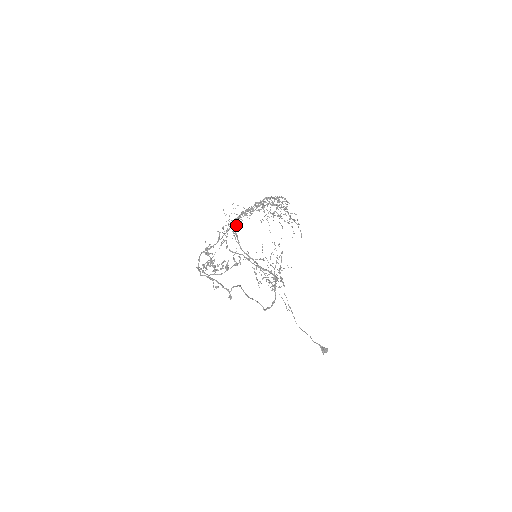
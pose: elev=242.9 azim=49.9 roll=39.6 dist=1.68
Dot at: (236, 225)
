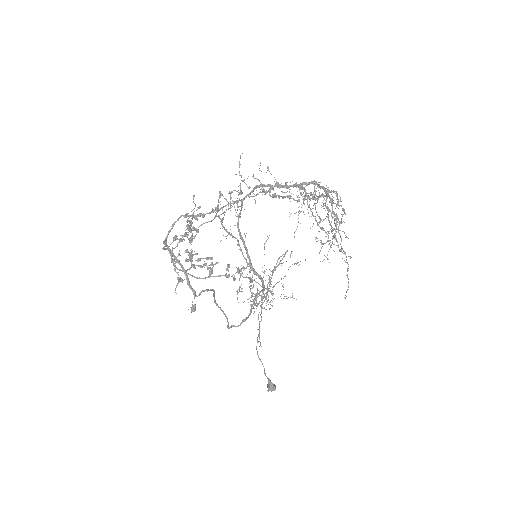
Dot at: occluded
